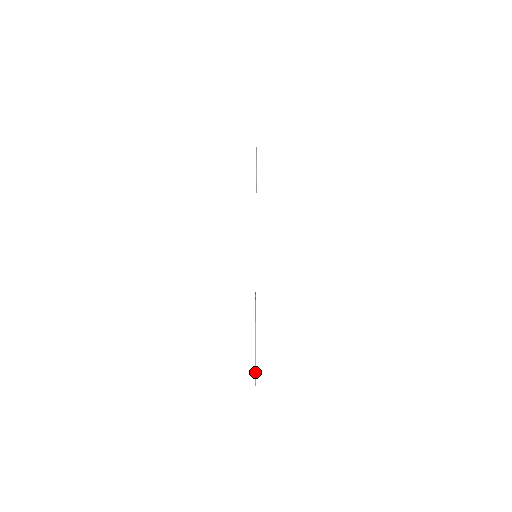
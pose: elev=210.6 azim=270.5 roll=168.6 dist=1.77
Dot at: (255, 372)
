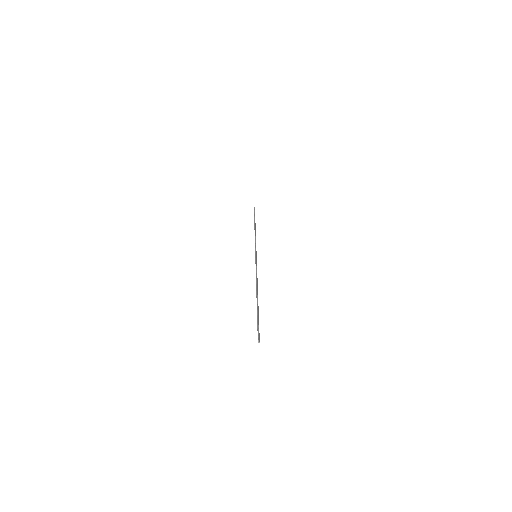
Dot at: (257, 328)
